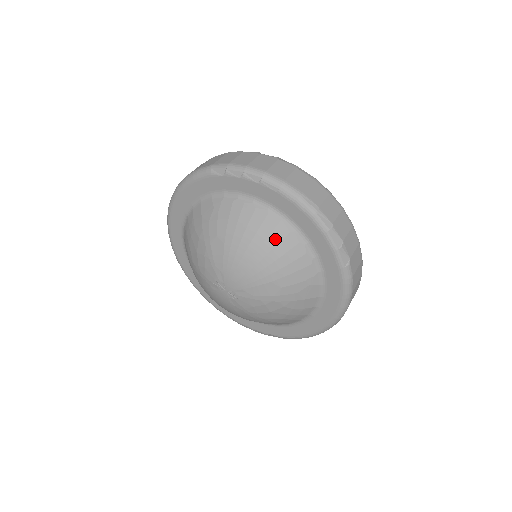
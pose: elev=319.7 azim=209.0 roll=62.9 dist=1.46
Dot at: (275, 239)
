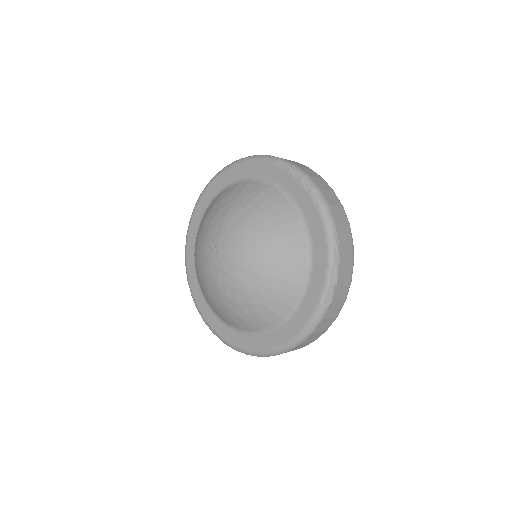
Dot at: (287, 242)
